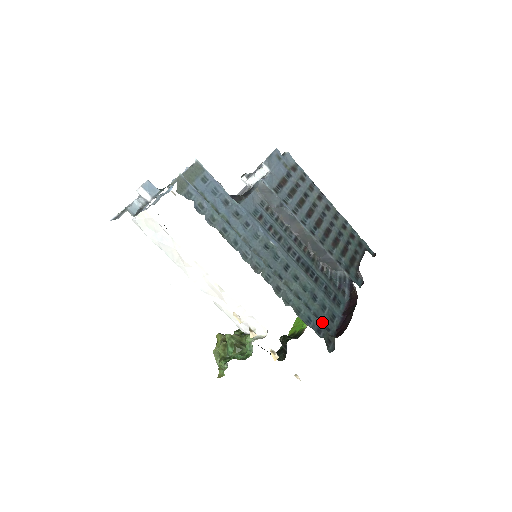
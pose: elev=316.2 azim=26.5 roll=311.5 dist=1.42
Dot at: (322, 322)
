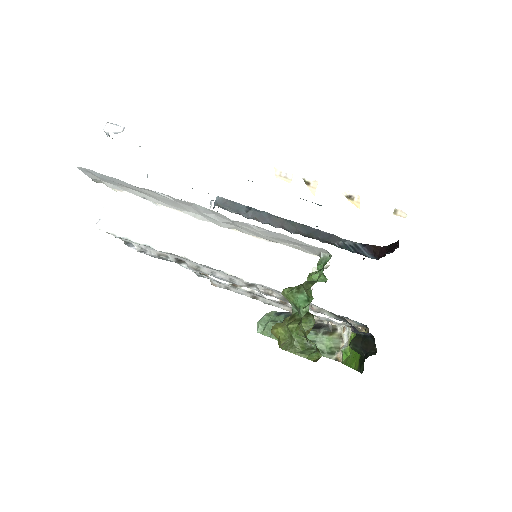
Dot at: occluded
